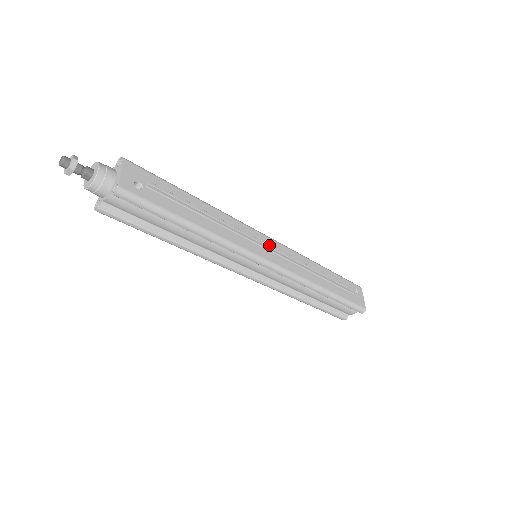
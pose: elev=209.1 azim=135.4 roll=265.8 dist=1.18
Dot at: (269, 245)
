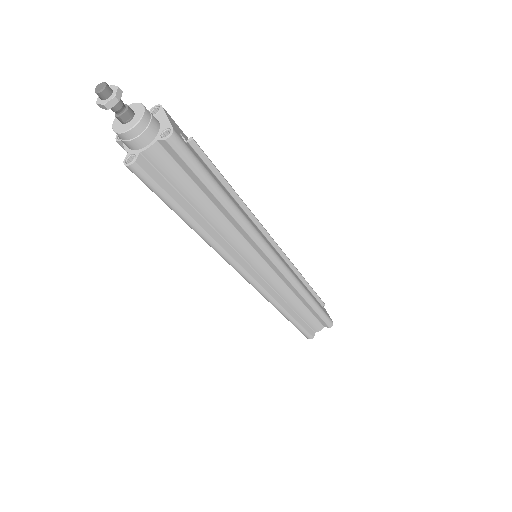
Dot at: occluded
